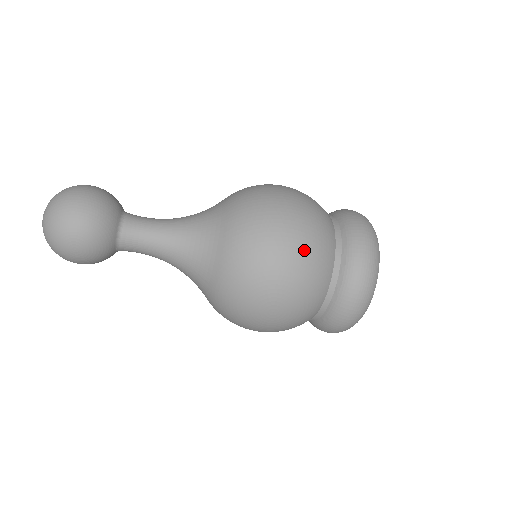
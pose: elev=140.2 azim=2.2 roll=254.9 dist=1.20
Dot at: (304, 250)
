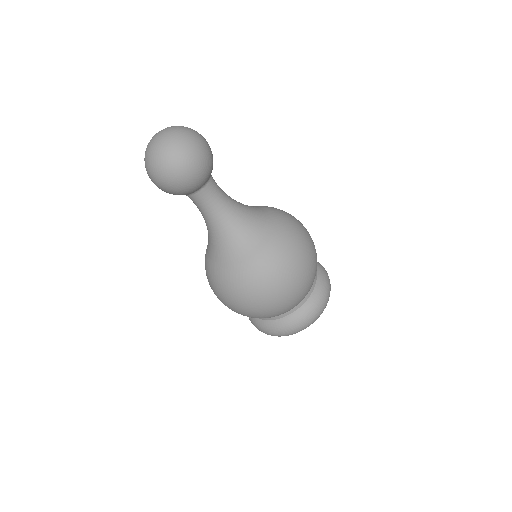
Dot at: occluded
